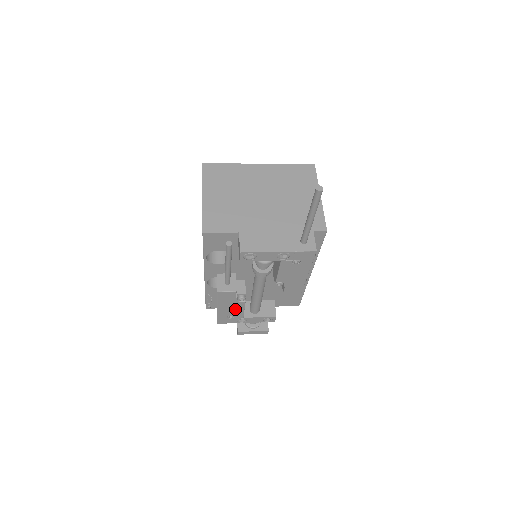
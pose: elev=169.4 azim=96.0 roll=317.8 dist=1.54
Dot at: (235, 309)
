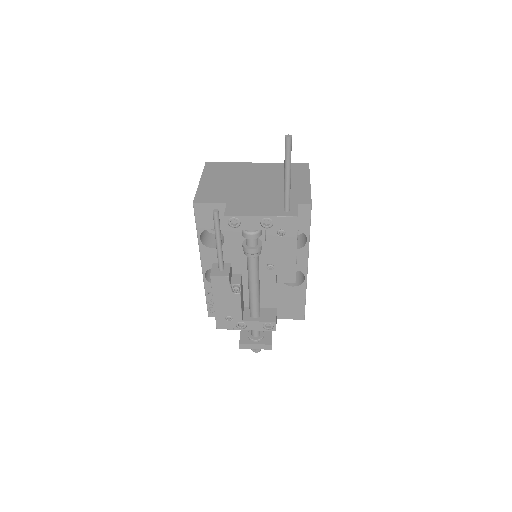
Dot at: (232, 306)
